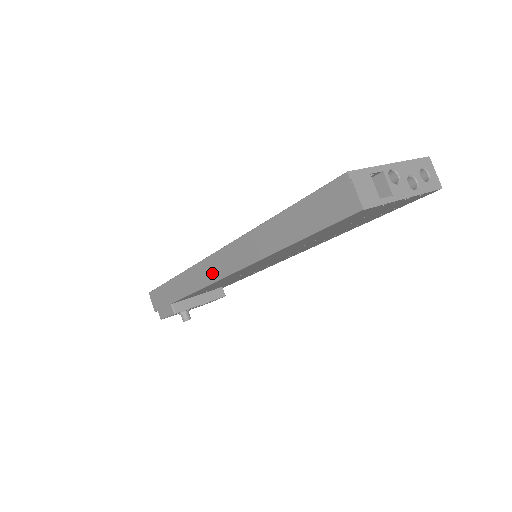
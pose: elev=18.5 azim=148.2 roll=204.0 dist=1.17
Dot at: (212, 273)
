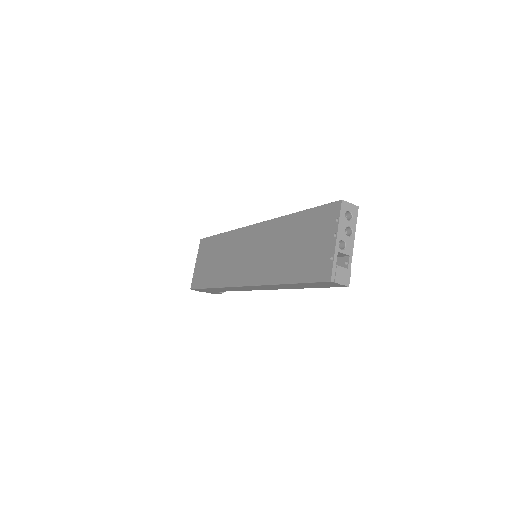
Dot at: (248, 289)
